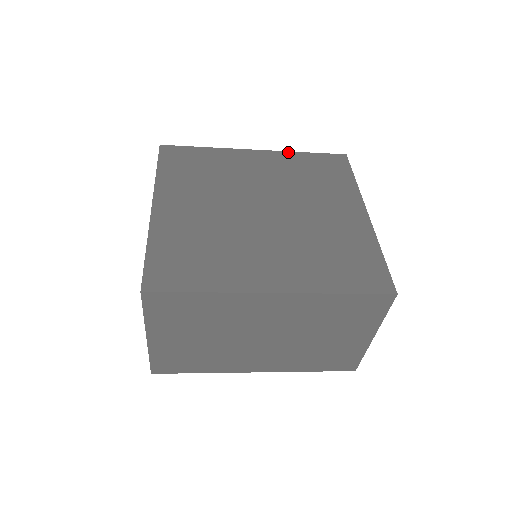
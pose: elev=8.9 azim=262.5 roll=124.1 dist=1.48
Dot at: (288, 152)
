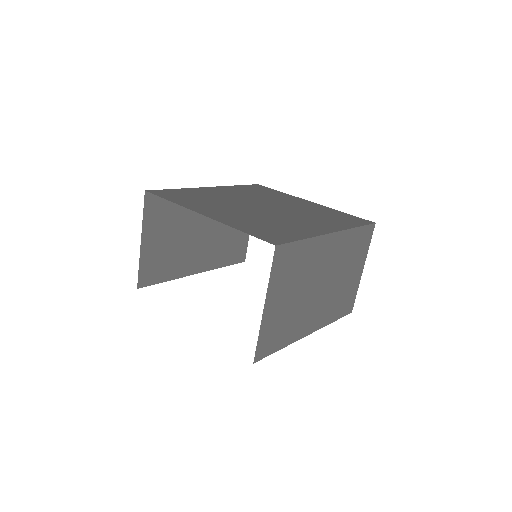
Dot at: (228, 186)
